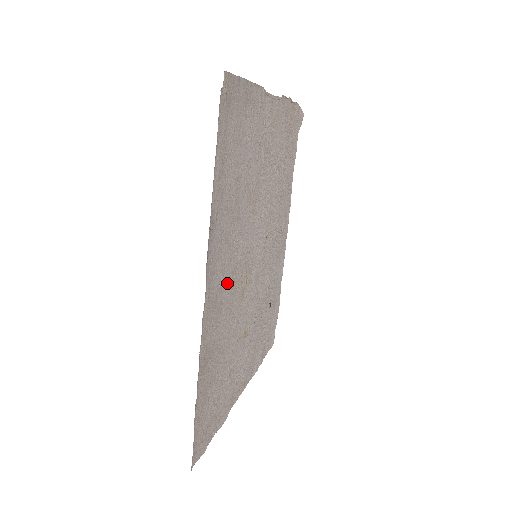
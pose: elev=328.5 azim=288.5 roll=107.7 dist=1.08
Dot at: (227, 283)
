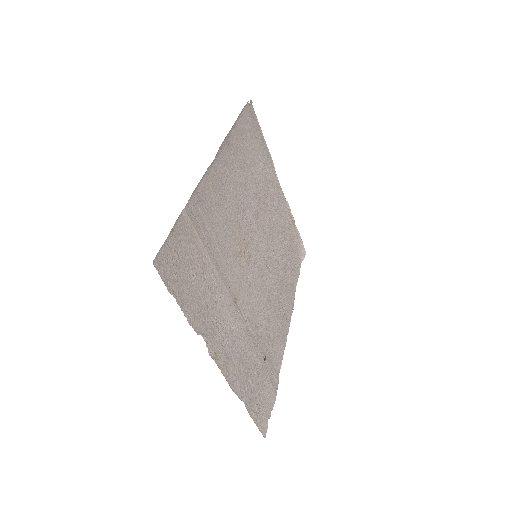
Dot at: (230, 205)
